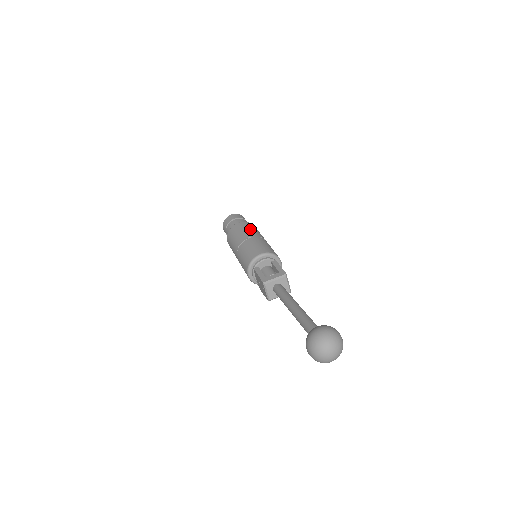
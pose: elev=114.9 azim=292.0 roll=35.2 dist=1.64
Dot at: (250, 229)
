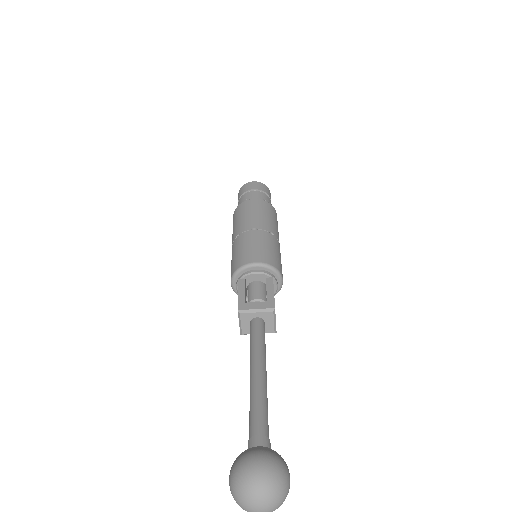
Dot at: (263, 214)
